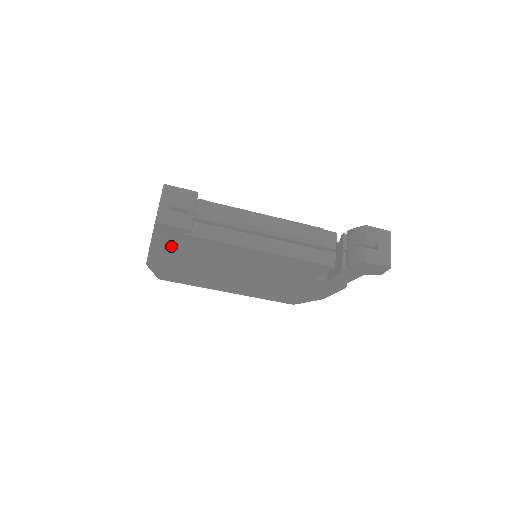
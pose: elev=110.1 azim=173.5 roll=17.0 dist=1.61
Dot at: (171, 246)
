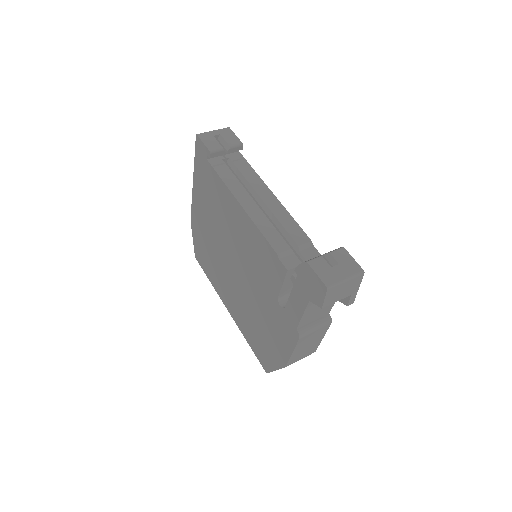
Dot at: (202, 184)
